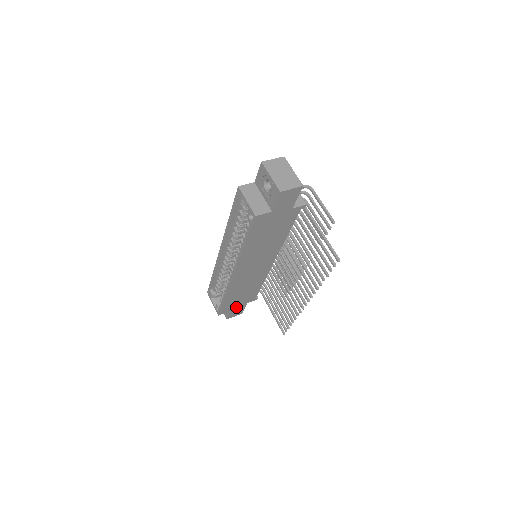
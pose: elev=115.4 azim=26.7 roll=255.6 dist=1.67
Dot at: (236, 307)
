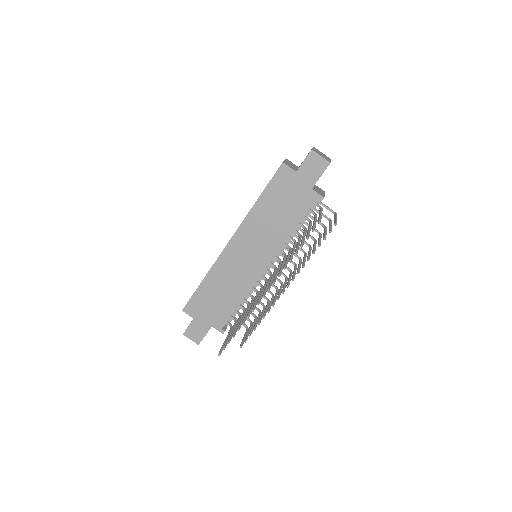
Dot at: (201, 319)
